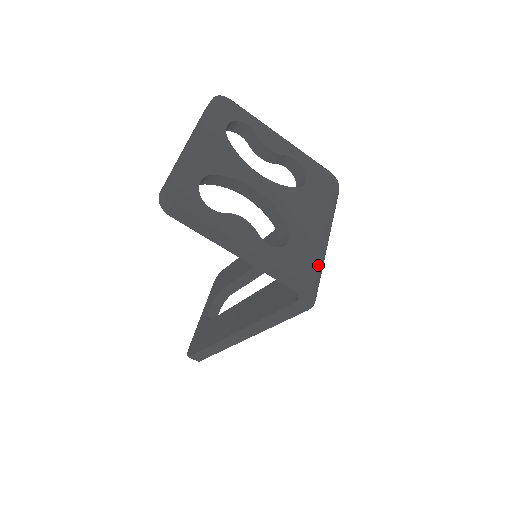
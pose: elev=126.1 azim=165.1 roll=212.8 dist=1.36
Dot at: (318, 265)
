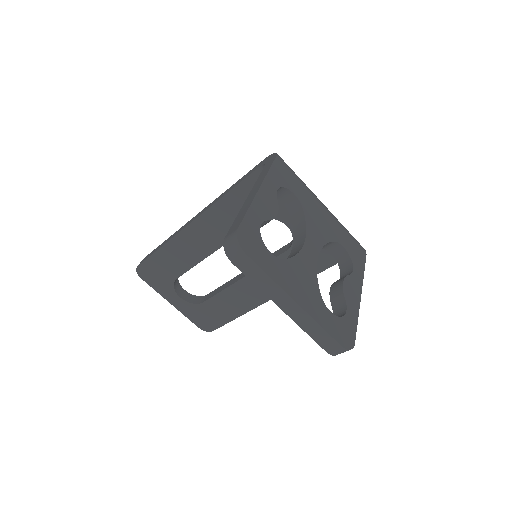
Dot at: (348, 231)
